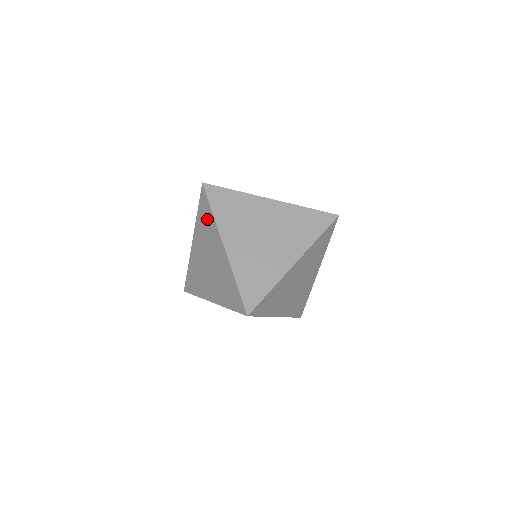
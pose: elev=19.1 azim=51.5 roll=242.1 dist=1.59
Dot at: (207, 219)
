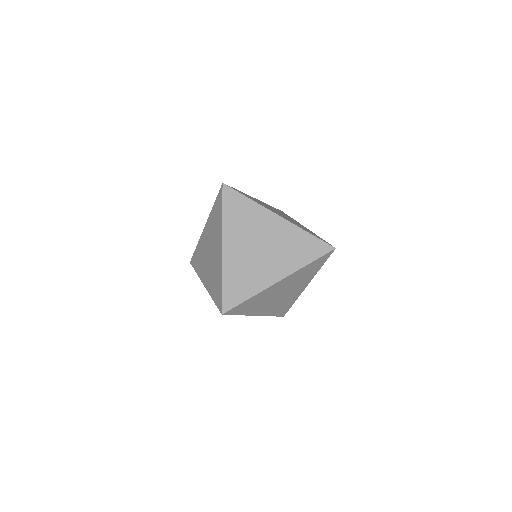
Dot at: (218, 216)
